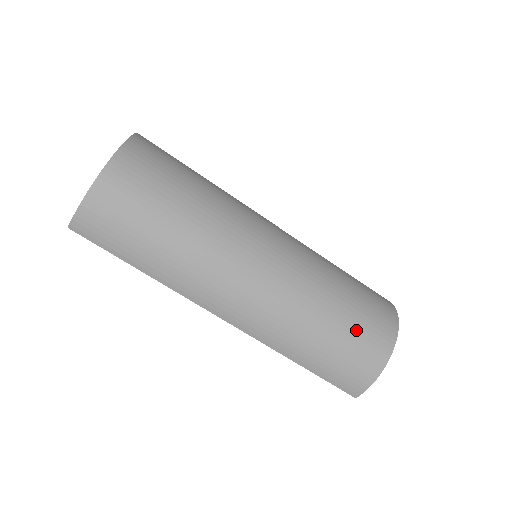
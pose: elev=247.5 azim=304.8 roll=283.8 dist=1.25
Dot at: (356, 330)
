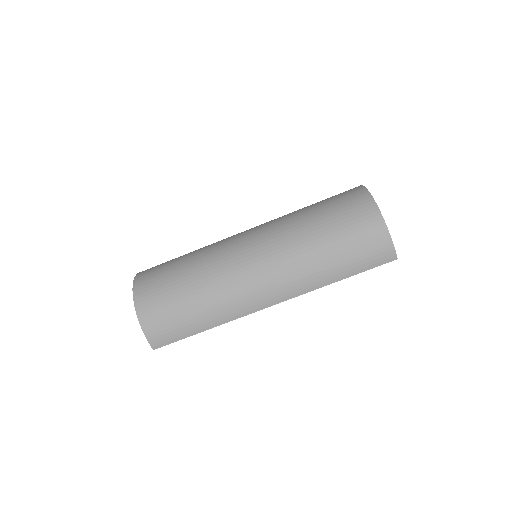
Dot at: (343, 226)
